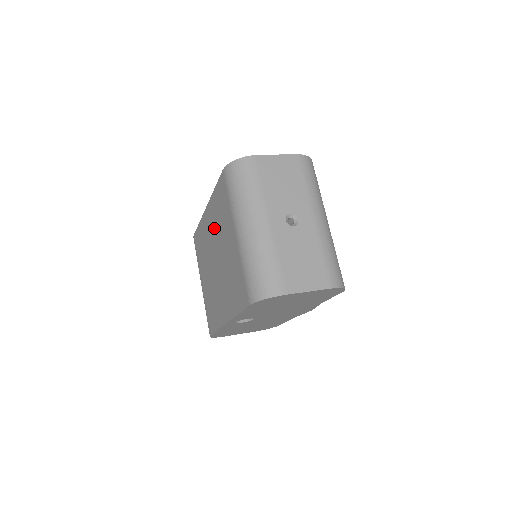
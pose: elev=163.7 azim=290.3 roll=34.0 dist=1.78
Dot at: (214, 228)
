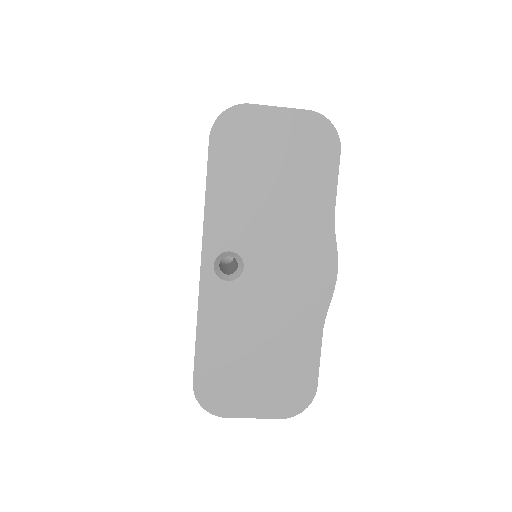
Dot at: occluded
